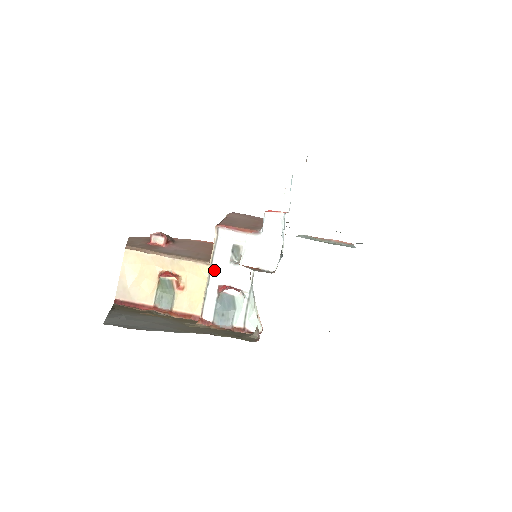
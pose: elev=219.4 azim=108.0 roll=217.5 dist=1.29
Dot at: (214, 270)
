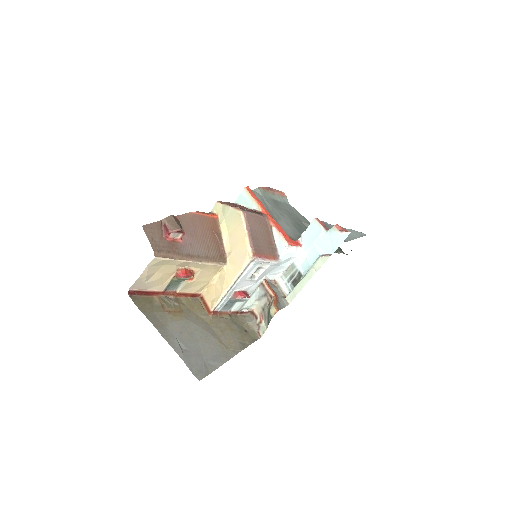
Dot at: (237, 284)
